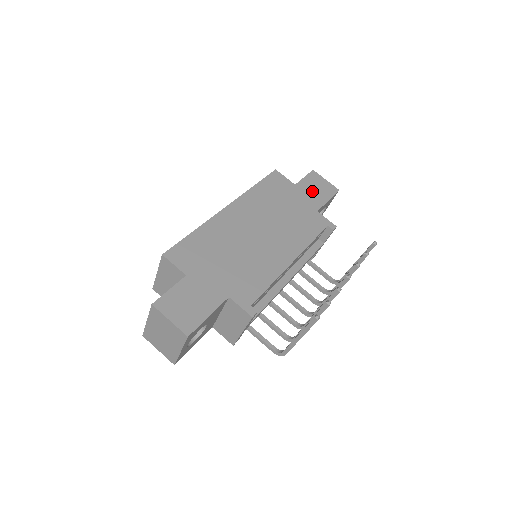
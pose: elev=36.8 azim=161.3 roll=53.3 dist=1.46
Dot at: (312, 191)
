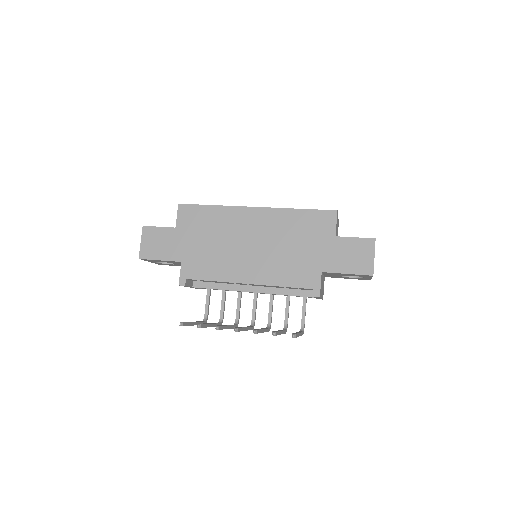
Dot at: (343, 254)
